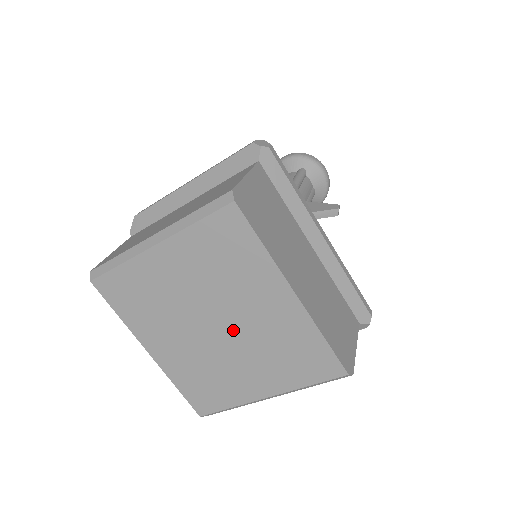
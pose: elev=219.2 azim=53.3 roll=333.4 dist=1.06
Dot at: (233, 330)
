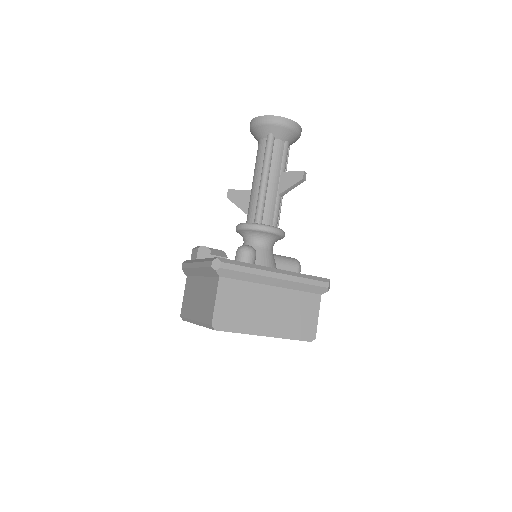
Dot at: occluded
